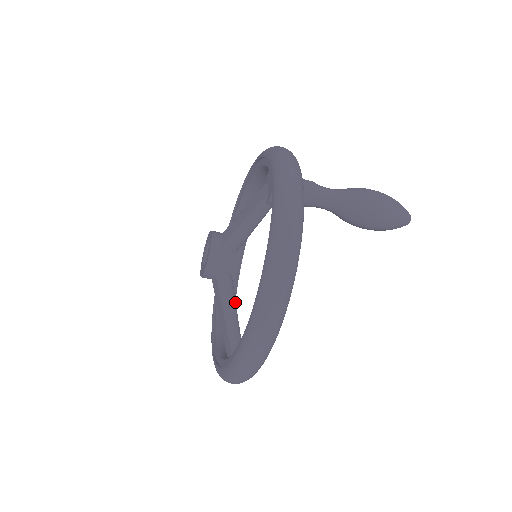
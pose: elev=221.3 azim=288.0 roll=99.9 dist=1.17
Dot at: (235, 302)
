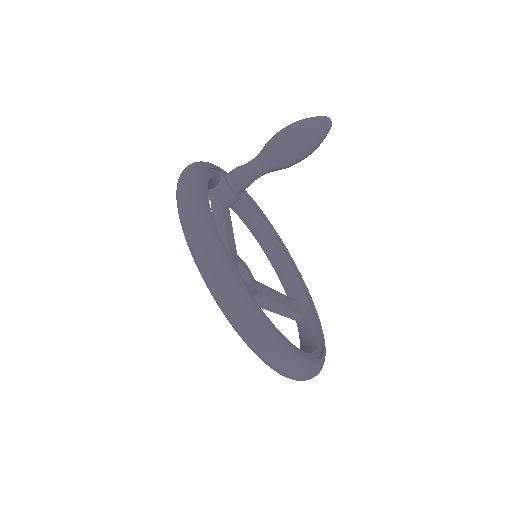
Dot at: occluded
